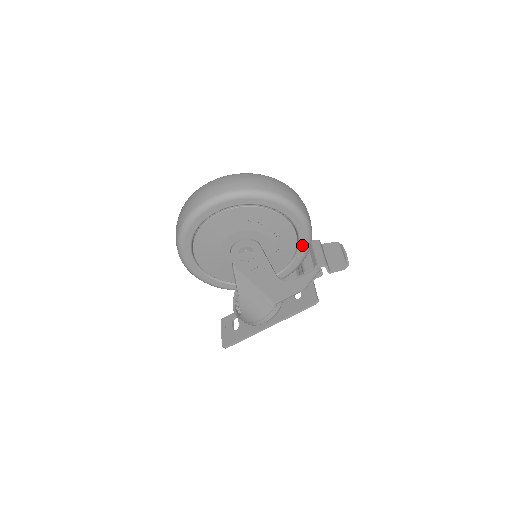
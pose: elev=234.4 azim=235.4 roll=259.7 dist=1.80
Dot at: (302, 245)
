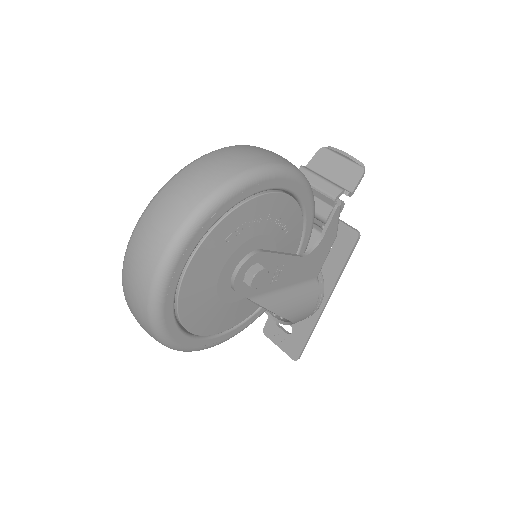
Dot at: (304, 199)
